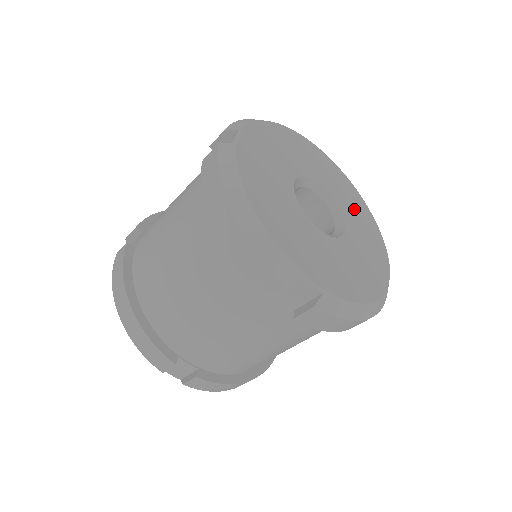
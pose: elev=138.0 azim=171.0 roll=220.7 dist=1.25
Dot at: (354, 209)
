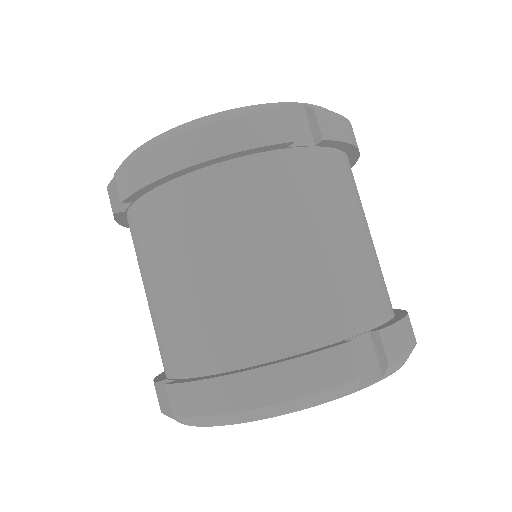
Dot at: occluded
